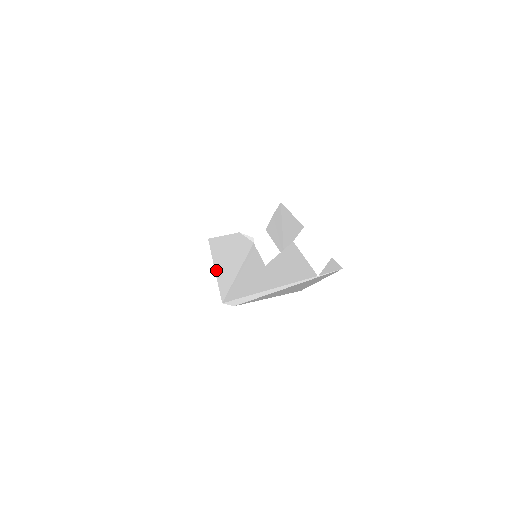
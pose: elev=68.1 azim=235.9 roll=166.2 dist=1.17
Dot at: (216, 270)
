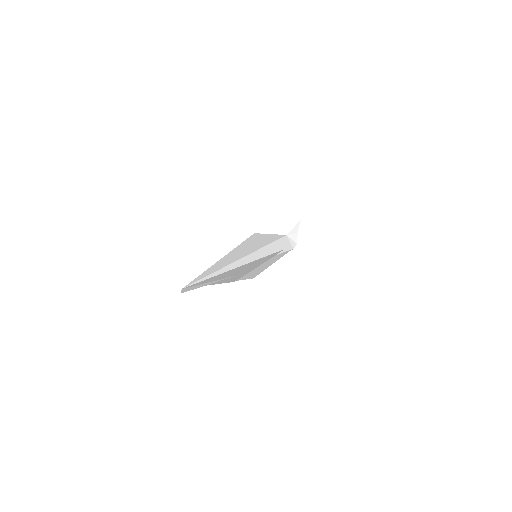
Dot at: (220, 260)
